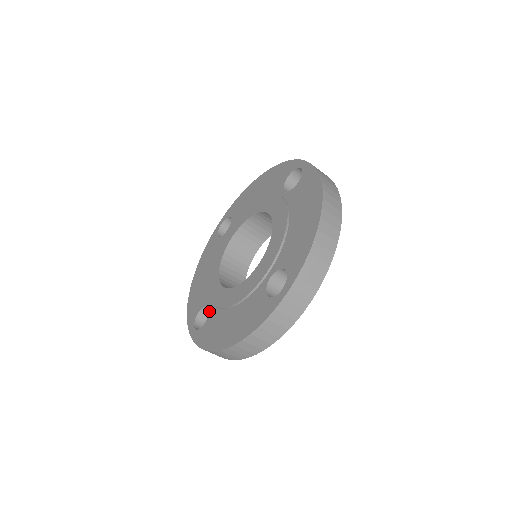
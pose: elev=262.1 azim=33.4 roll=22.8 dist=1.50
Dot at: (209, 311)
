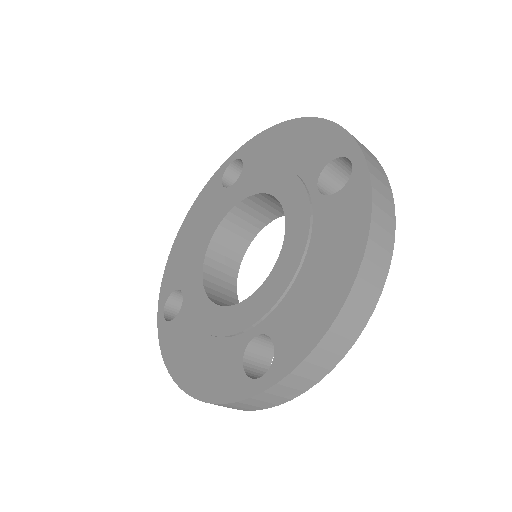
Dot at: (263, 332)
